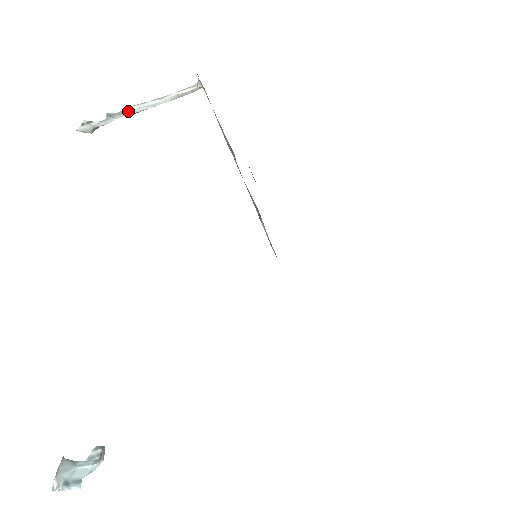
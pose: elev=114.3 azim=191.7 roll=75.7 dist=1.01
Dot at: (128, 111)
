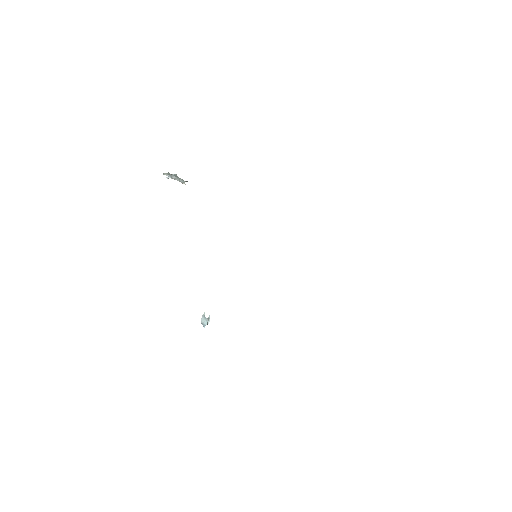
Dot at: occluded
